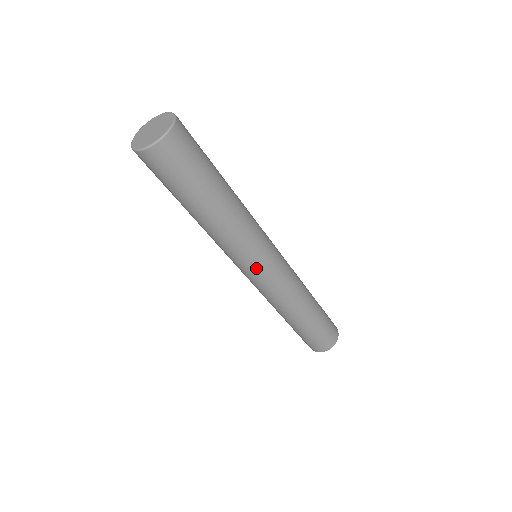
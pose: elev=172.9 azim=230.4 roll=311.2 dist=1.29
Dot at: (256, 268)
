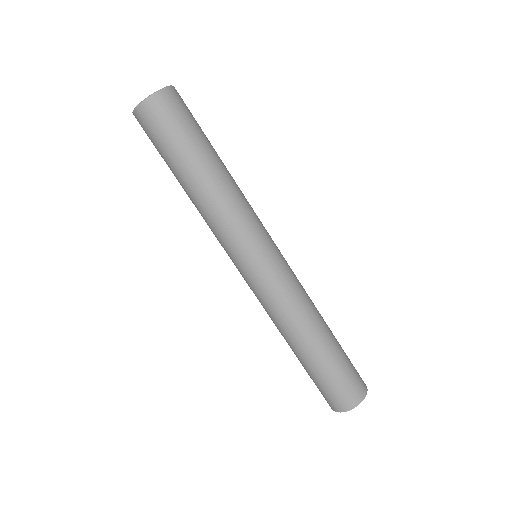
Dot at: (252, 258)
